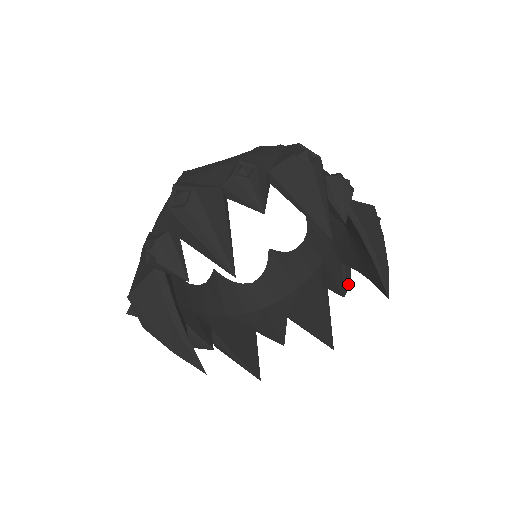
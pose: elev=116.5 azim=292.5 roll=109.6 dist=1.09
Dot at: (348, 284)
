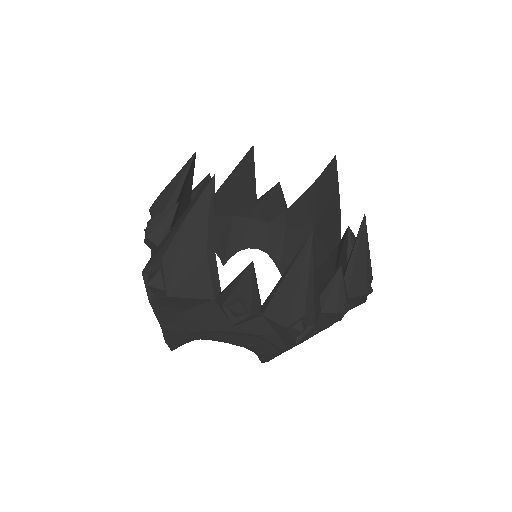
Dot at: occluded
